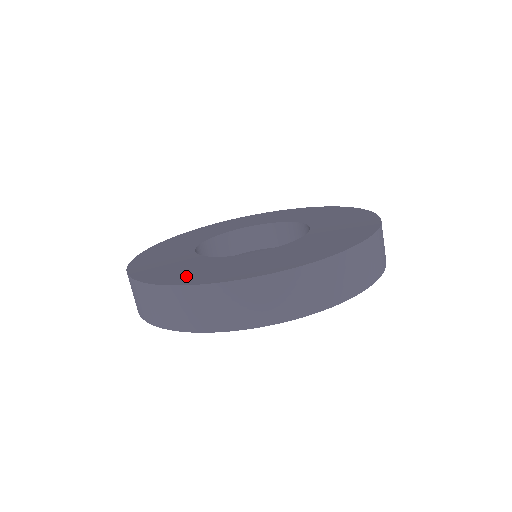
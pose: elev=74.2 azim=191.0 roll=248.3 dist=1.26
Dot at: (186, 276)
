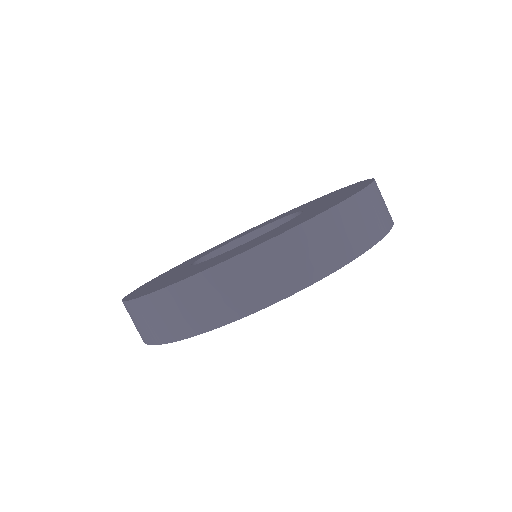
Dot at: (211, 264)
